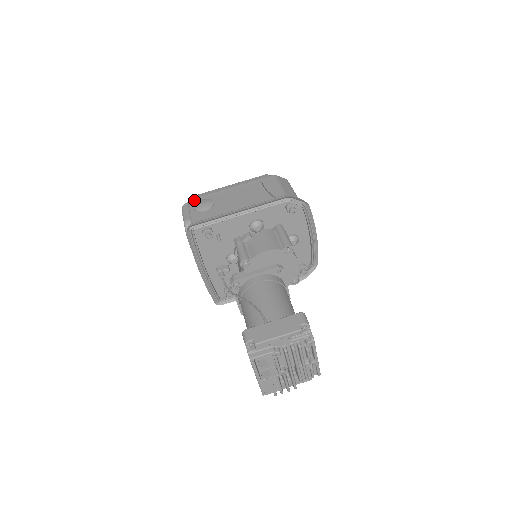
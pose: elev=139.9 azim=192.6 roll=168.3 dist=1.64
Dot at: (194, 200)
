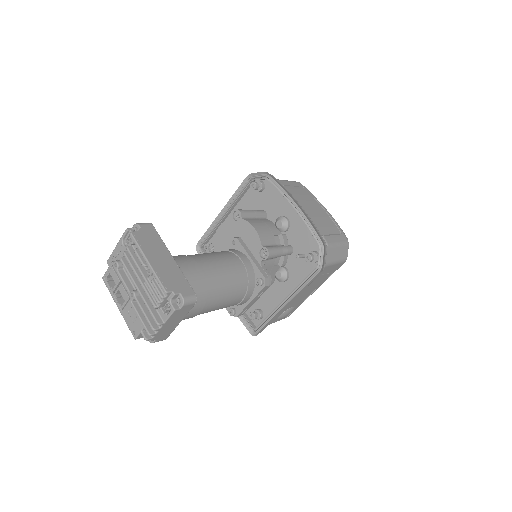
Dot at: occluded
